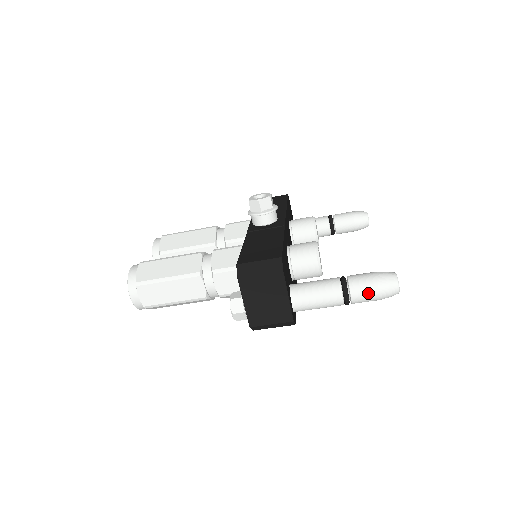
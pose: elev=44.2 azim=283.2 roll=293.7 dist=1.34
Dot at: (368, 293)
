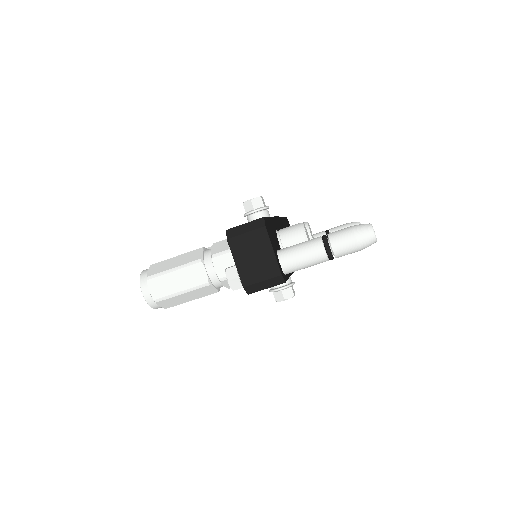
Dot at: (346, 241)
